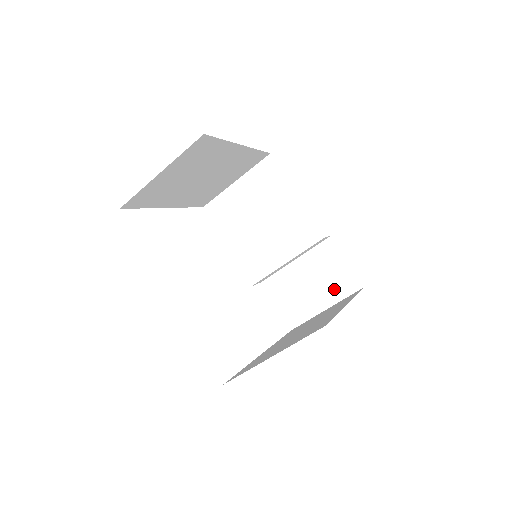
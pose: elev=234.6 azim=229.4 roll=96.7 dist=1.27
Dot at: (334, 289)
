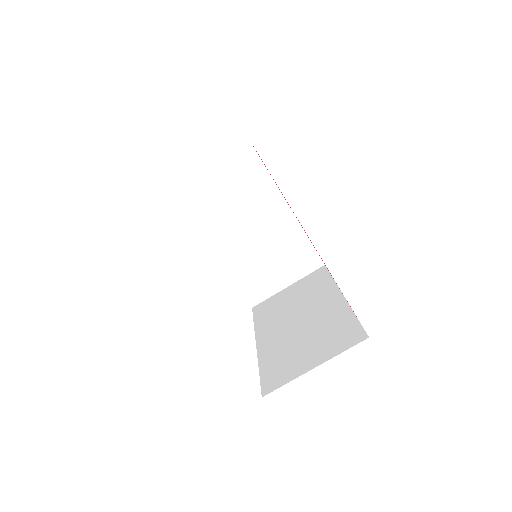
Dot at: (296, 268)
